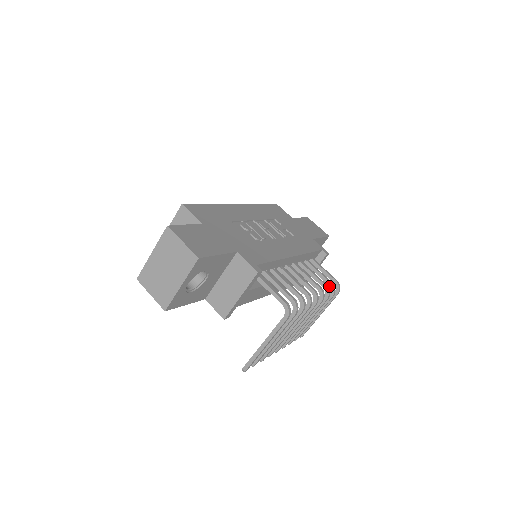
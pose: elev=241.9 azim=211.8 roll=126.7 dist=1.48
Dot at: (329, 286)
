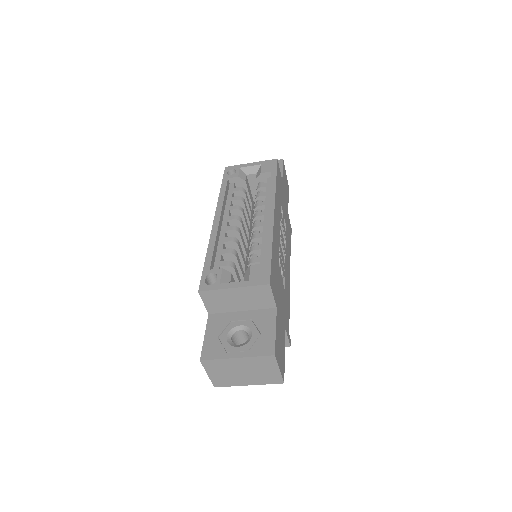
Dot at: occluded
